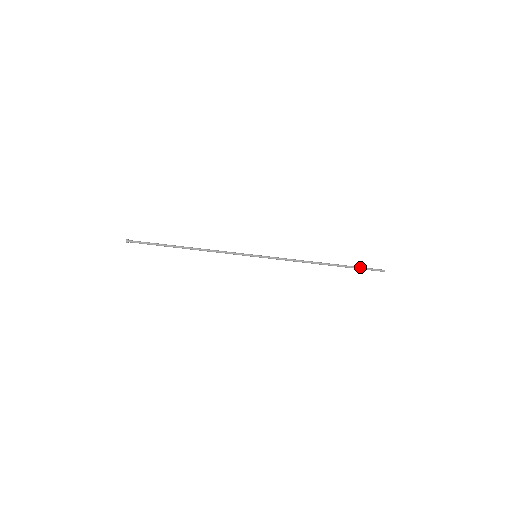
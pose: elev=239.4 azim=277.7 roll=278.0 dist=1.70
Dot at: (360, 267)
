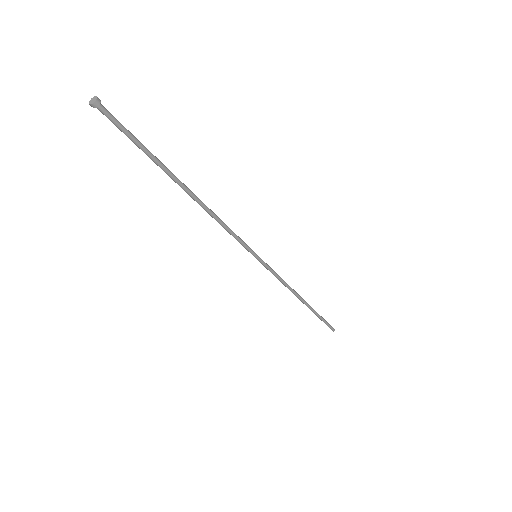
Dot at: occluded
